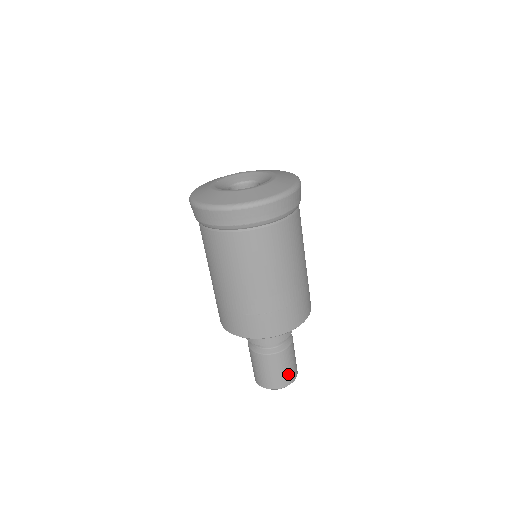
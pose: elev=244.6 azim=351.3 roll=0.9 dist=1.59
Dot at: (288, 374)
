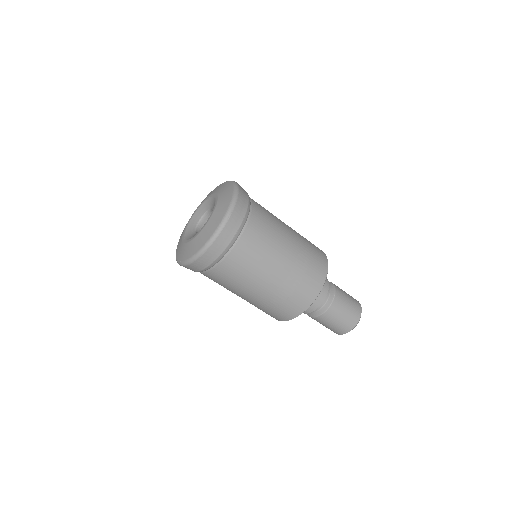
Dot at: (350, 317)
